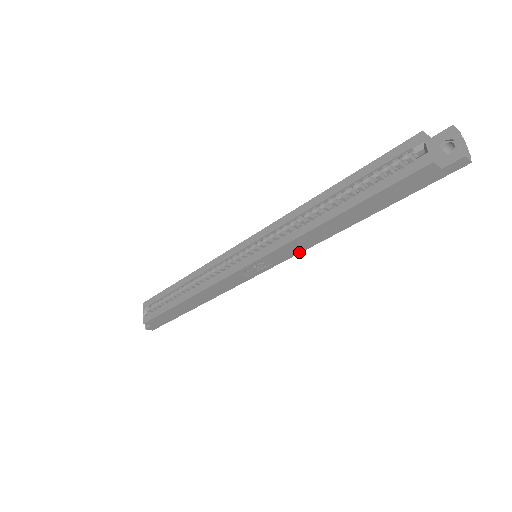
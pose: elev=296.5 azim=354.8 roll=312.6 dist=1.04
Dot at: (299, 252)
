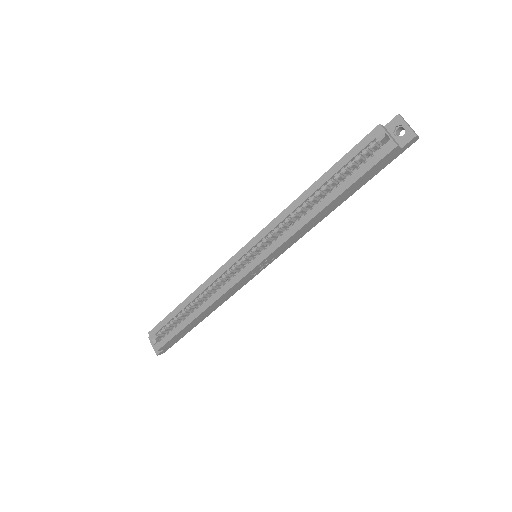
Dot at: (296, 241)
